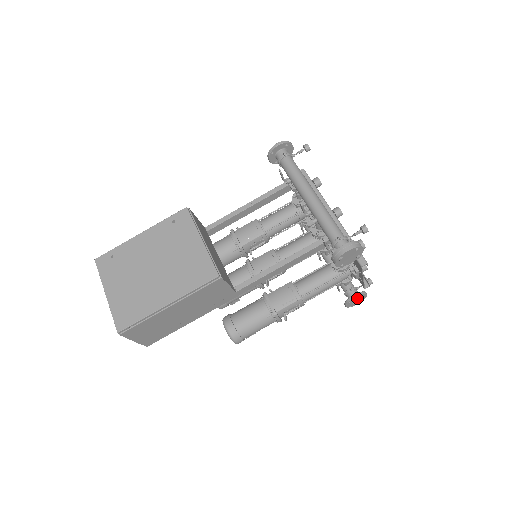
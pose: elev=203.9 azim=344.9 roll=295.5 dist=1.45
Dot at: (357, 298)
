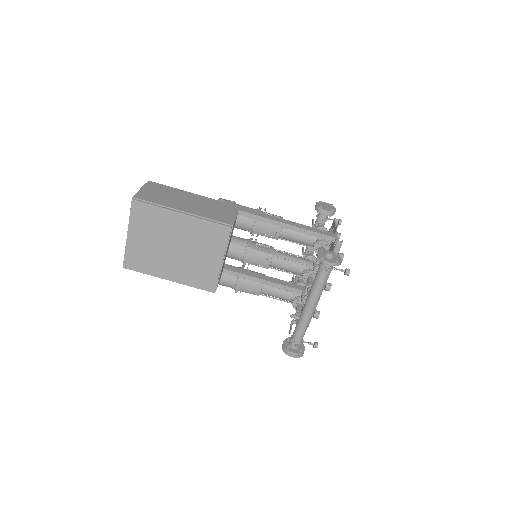
Dot at: occluded
